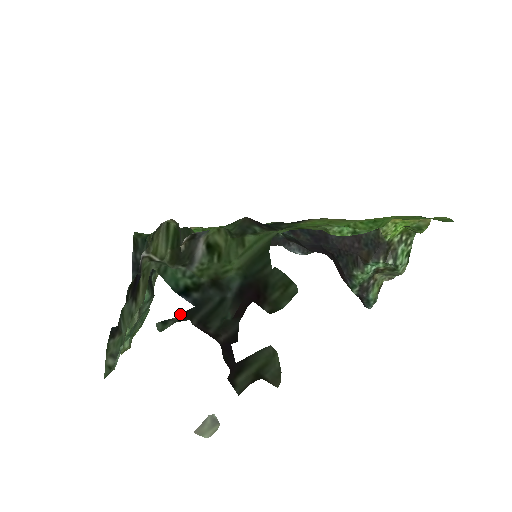
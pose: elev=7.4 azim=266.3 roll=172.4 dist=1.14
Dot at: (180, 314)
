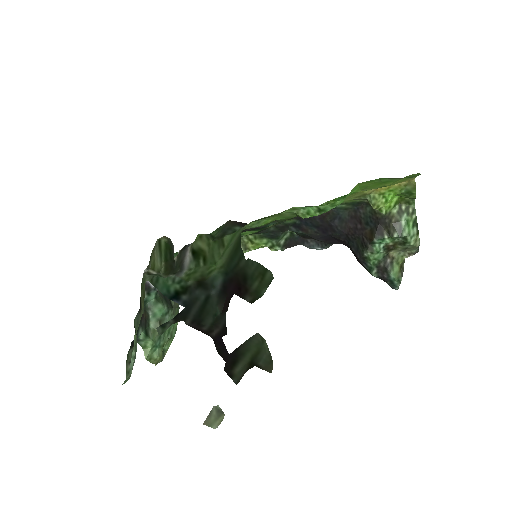
Dot at: occluded
